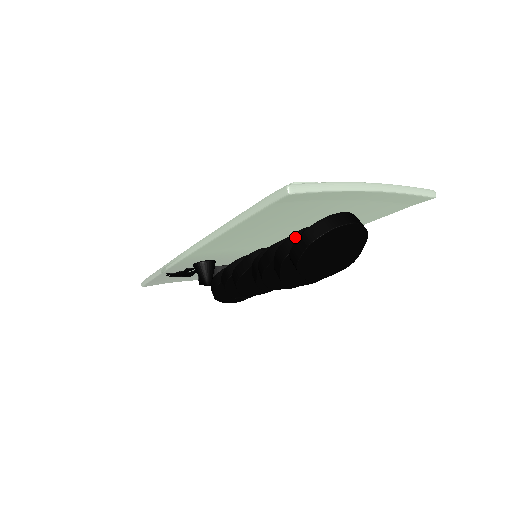
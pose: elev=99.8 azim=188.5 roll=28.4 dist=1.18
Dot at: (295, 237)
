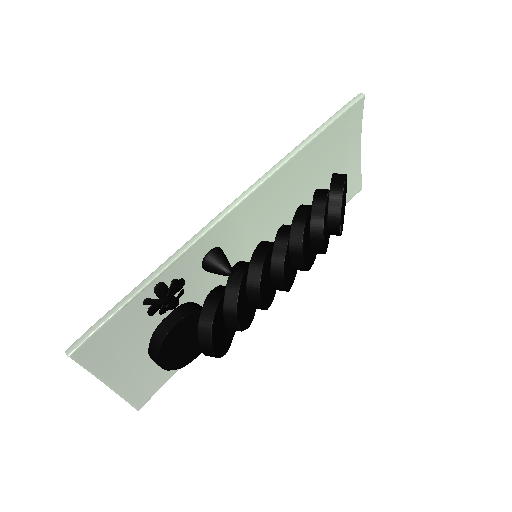
Dot at: (320, 189)
